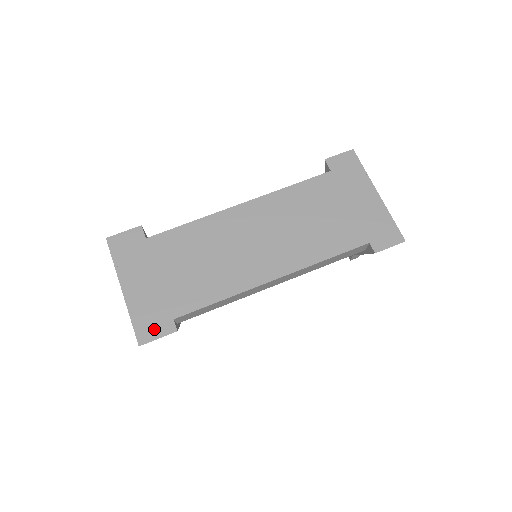
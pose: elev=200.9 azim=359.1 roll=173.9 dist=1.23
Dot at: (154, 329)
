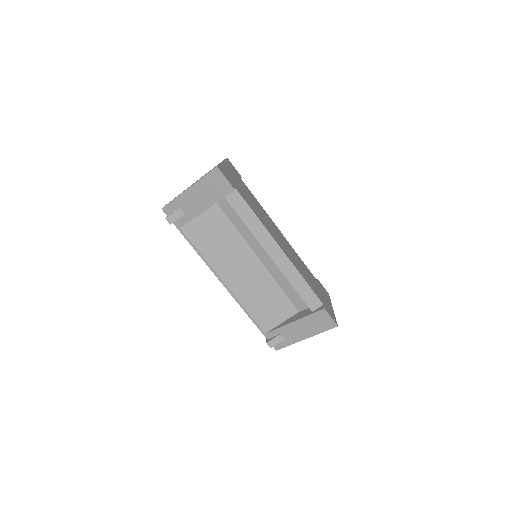
Dot at: (227, 176)
